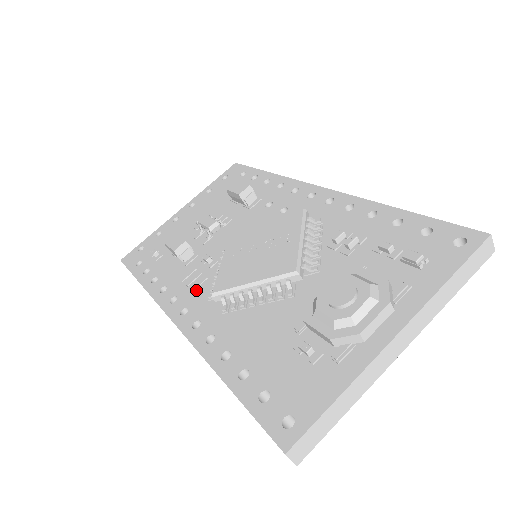
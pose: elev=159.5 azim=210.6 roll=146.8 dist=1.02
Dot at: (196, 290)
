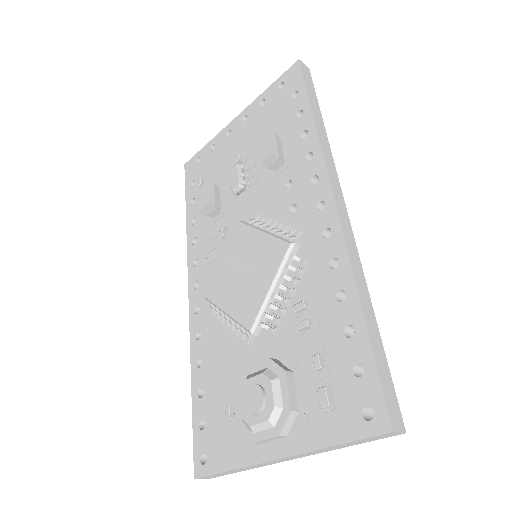
Dot at: (208, 266)
